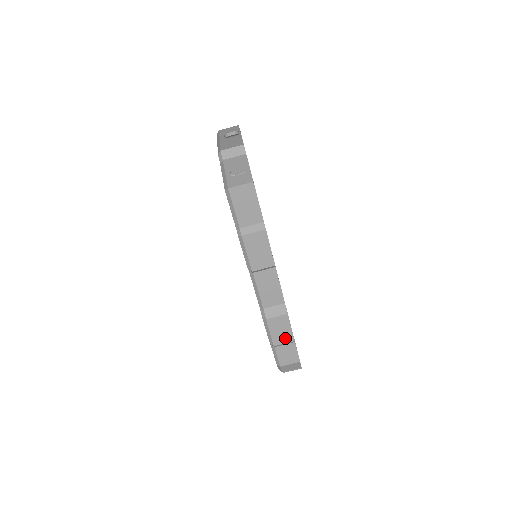
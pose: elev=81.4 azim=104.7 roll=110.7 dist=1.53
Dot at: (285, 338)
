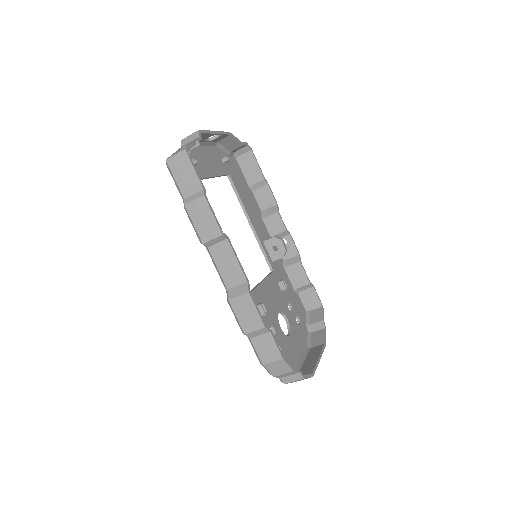
Dot at: (254, 324)
